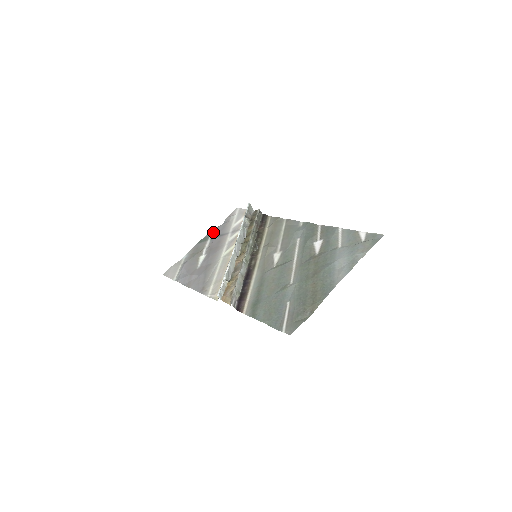
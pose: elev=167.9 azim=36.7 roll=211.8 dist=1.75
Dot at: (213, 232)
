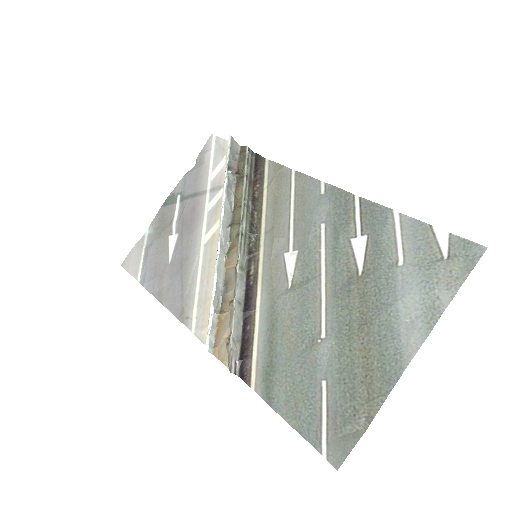
Dot at: (182, 185)
